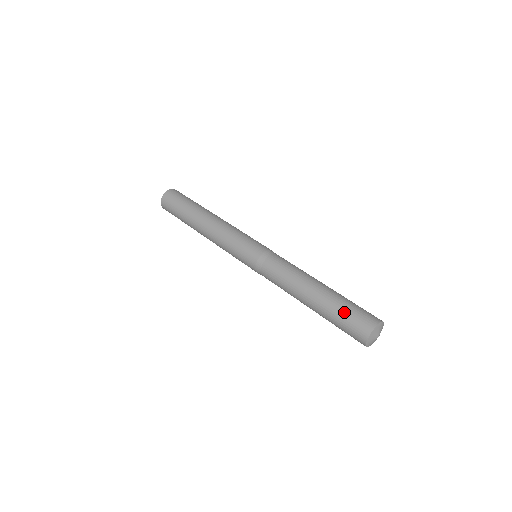
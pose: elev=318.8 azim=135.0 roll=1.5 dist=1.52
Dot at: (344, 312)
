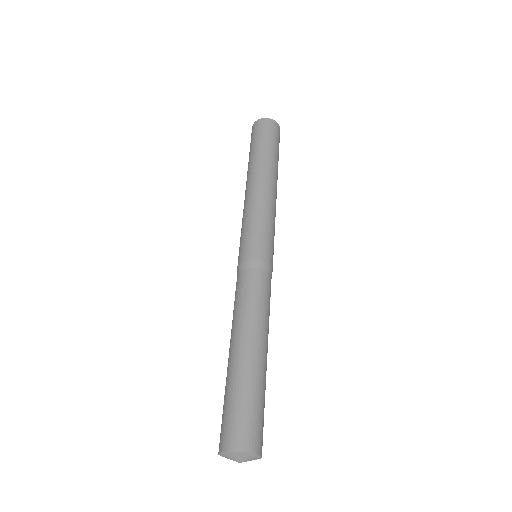
Dot at: (253, 402)
